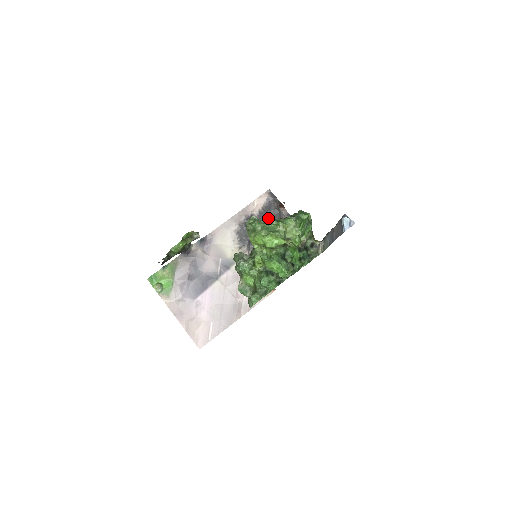
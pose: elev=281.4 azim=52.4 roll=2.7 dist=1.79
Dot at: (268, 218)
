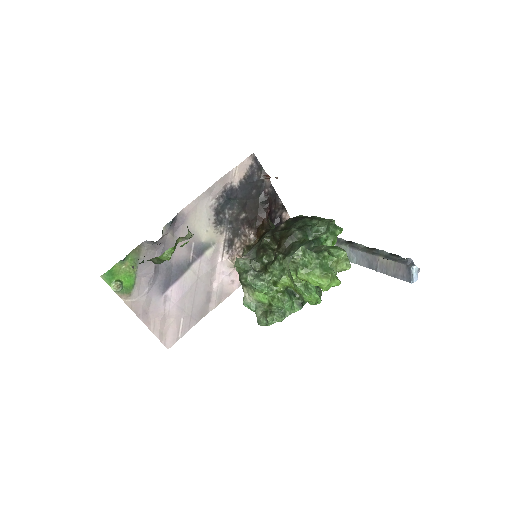
Dot at: (249, 190)
